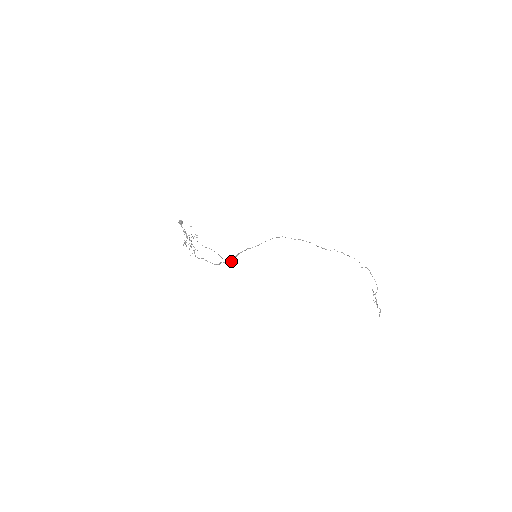
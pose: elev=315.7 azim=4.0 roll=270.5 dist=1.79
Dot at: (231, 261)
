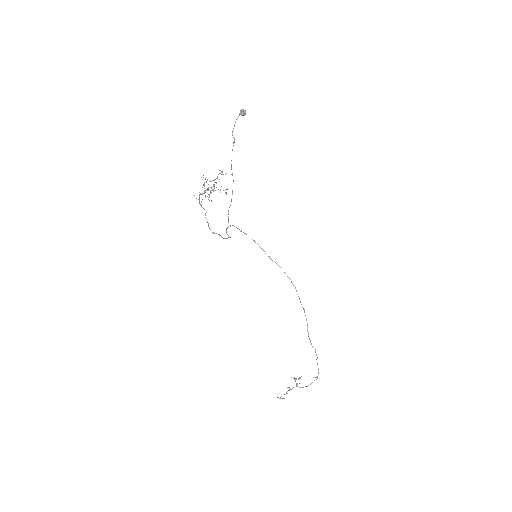
Dot at: (229, 236)
